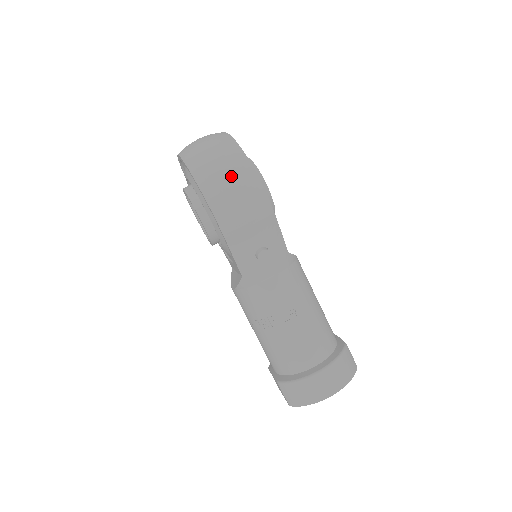
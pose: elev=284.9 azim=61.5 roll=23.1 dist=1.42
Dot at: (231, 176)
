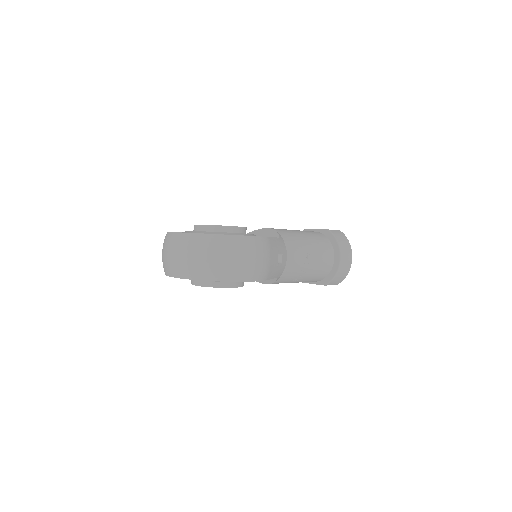
Dot at: (241, 256)
